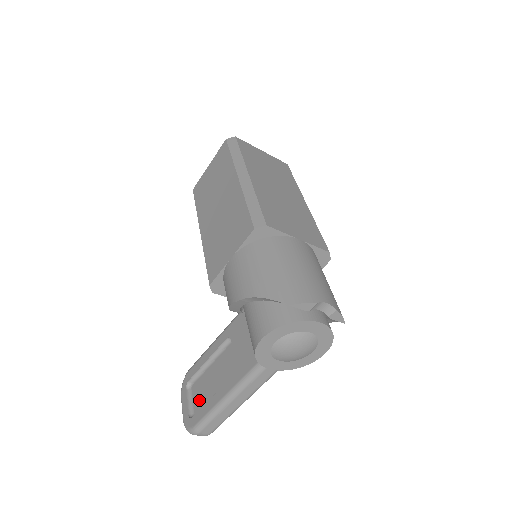
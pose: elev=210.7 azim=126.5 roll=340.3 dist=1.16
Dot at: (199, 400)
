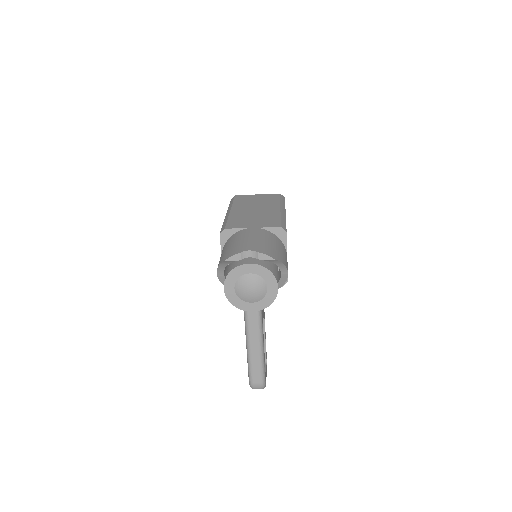
Dot at: occluded
